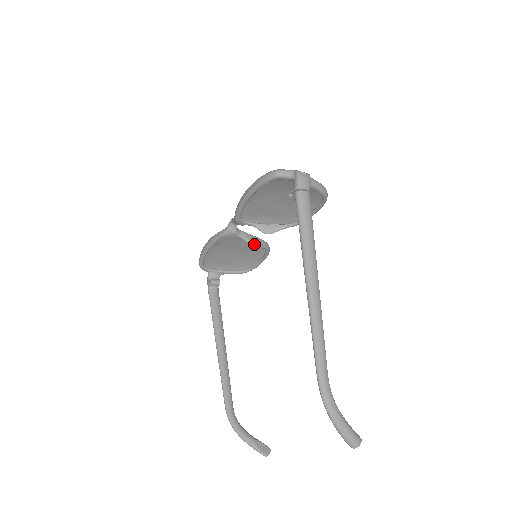
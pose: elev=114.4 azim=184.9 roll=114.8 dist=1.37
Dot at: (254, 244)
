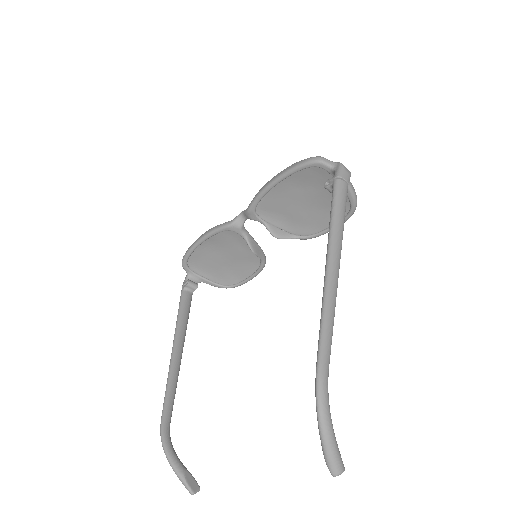
Dot at: (254, 249)
